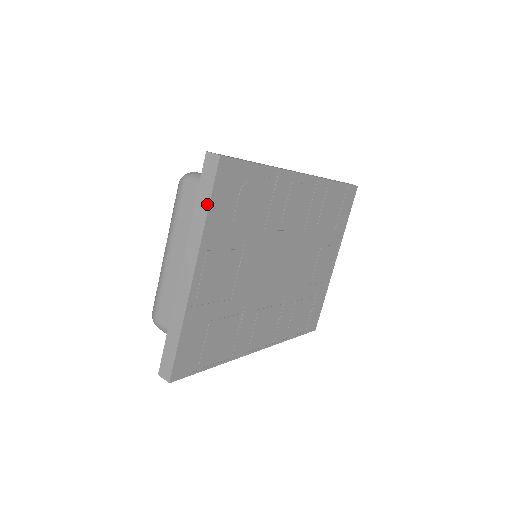
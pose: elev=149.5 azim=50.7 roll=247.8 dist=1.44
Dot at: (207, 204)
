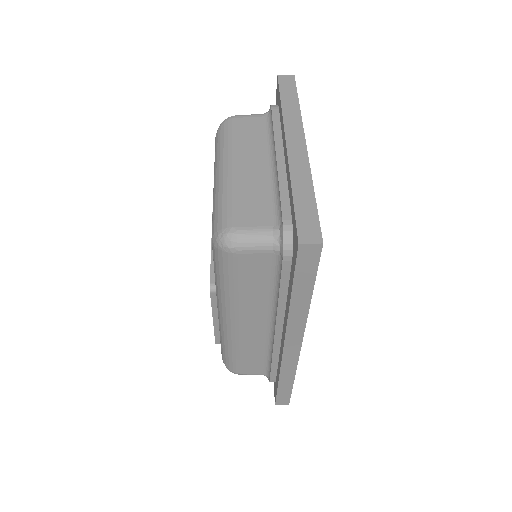
Dot at: (296, 99)
